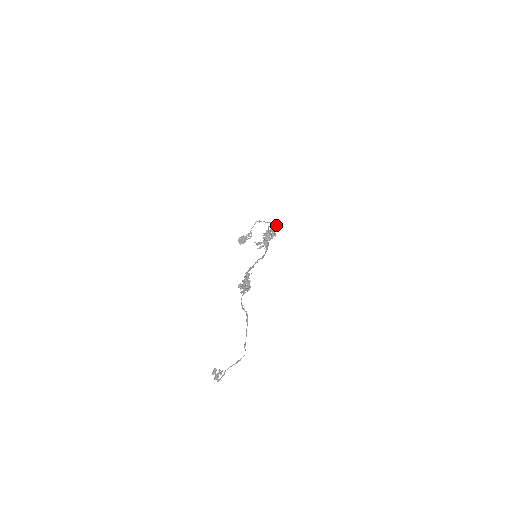
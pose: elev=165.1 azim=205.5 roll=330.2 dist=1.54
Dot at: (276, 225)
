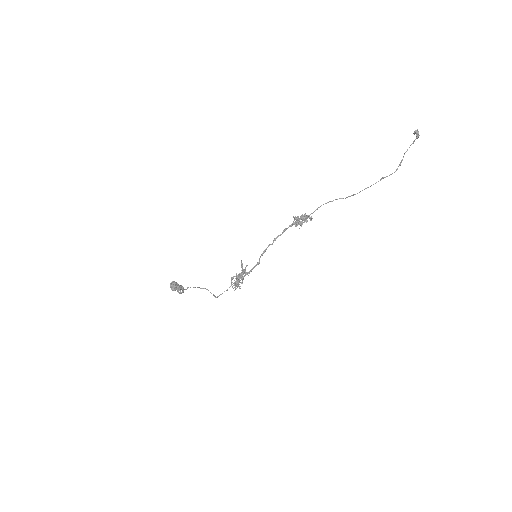
Dot at: (238, 285)
